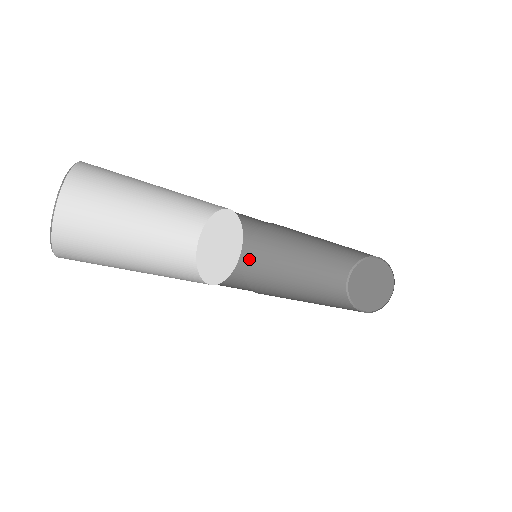
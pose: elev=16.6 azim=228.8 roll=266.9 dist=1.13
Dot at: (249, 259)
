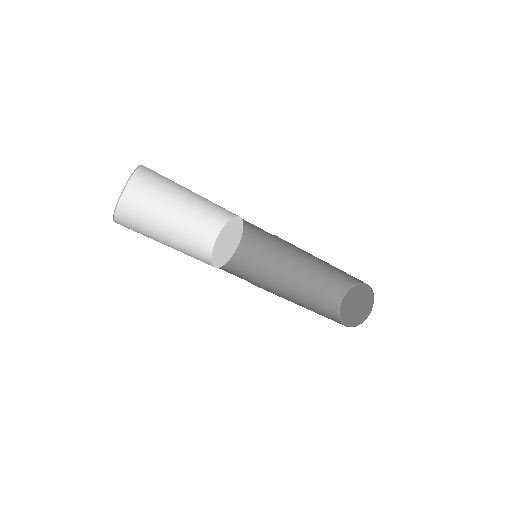
Dot at: (255, 285)
